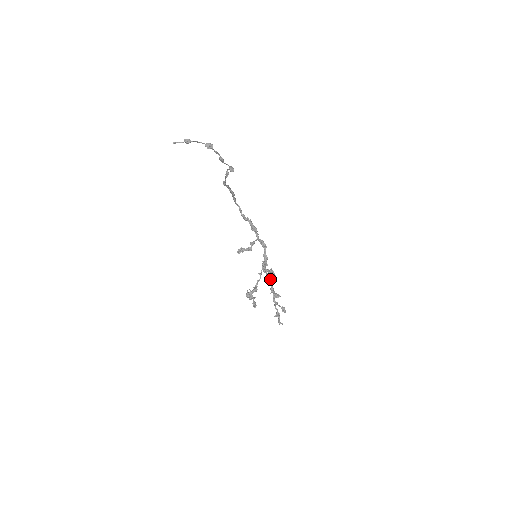
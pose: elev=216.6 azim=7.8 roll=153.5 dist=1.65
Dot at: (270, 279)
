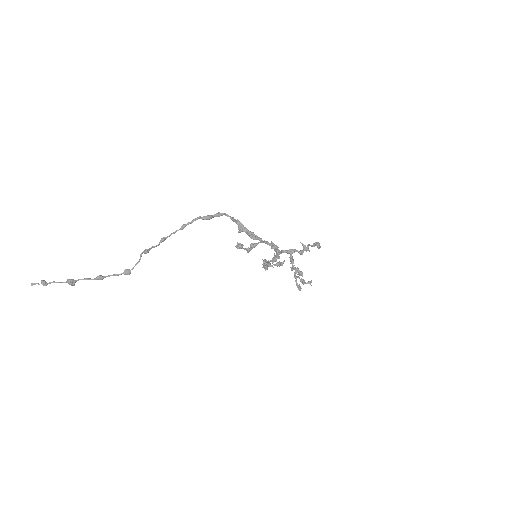
Dot at: (291, 262)
